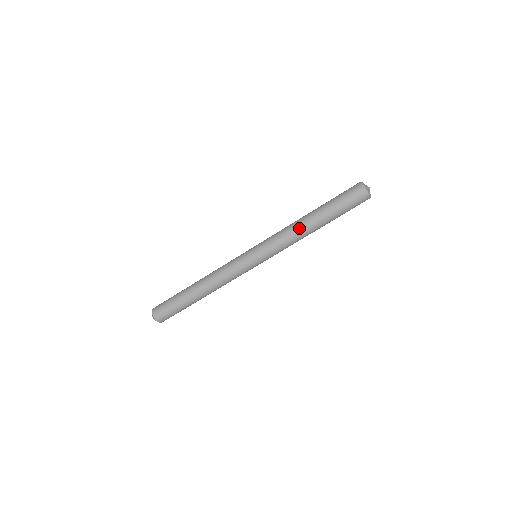
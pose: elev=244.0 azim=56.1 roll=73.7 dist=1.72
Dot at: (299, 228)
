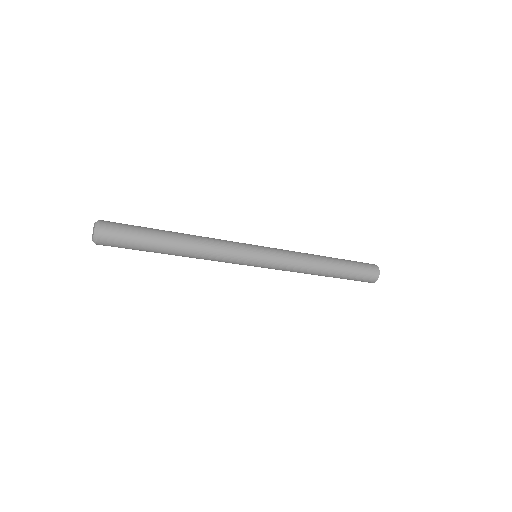
Dot at: (315, 263)
